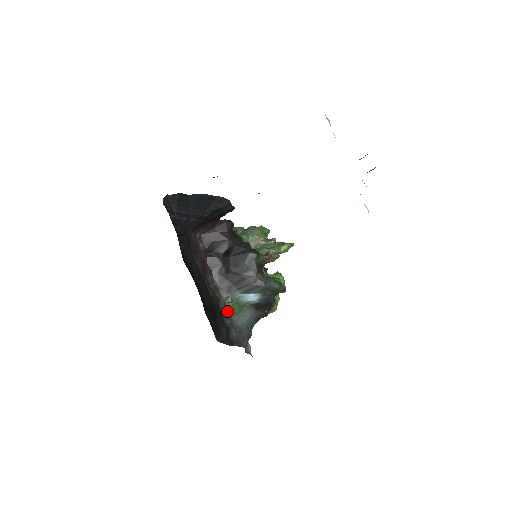
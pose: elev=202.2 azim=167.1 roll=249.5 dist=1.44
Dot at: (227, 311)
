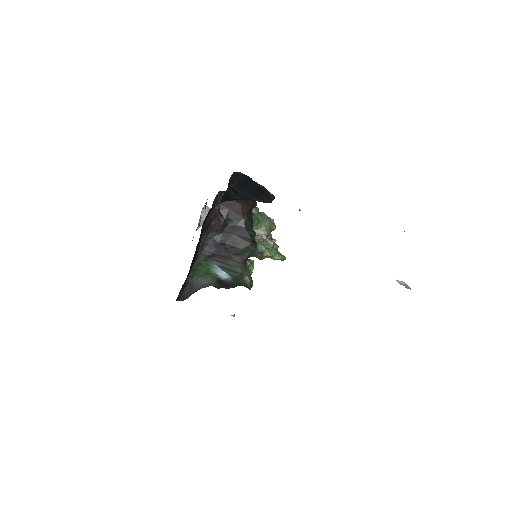
Dot at: (195, 270)
